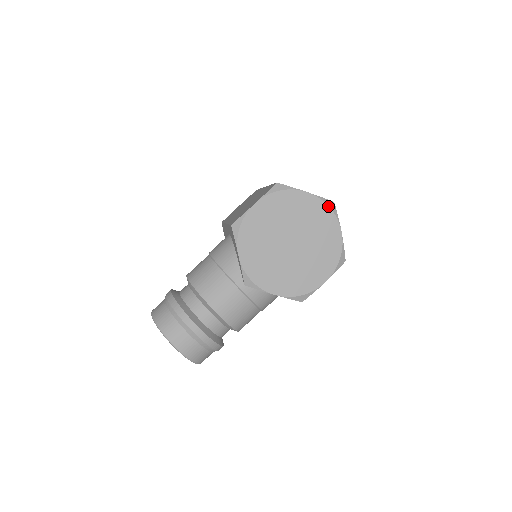
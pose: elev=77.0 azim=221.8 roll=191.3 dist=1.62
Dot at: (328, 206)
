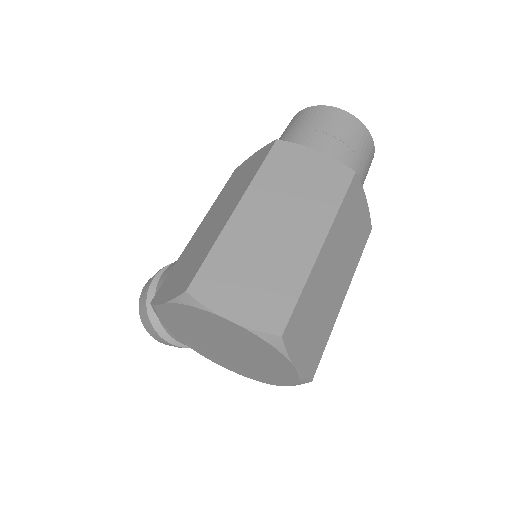
Dot at: (267, 342)
